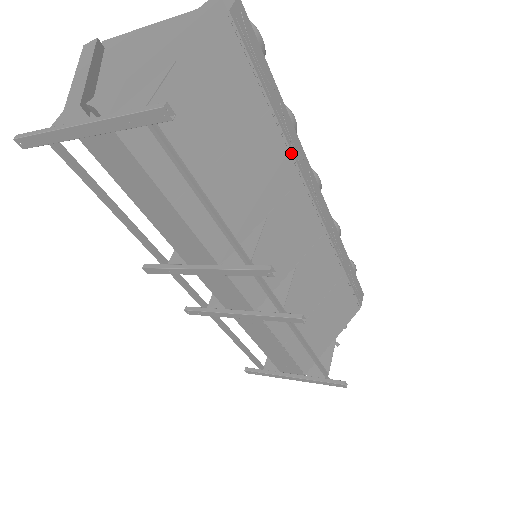
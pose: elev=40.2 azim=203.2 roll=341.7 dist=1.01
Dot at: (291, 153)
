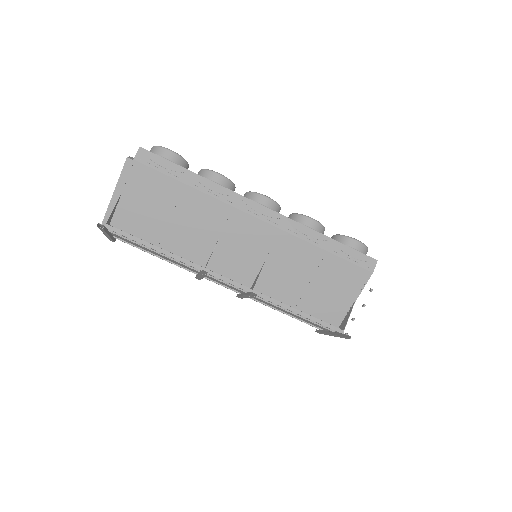
Dot at: (214, 198)
